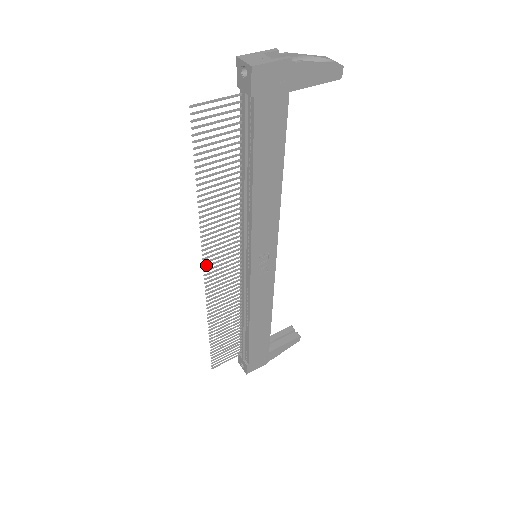
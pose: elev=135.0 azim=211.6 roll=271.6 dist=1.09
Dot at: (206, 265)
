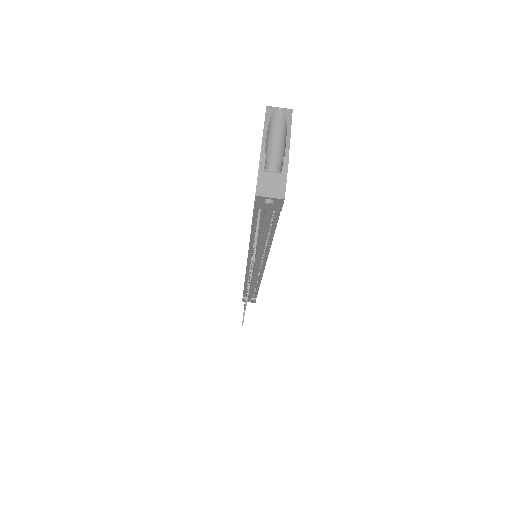
Dot at: occluded
